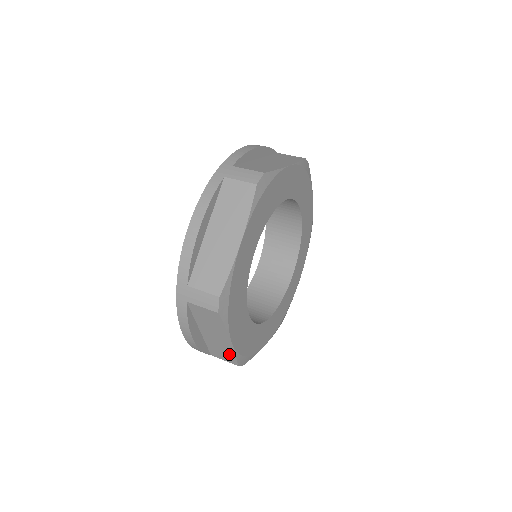
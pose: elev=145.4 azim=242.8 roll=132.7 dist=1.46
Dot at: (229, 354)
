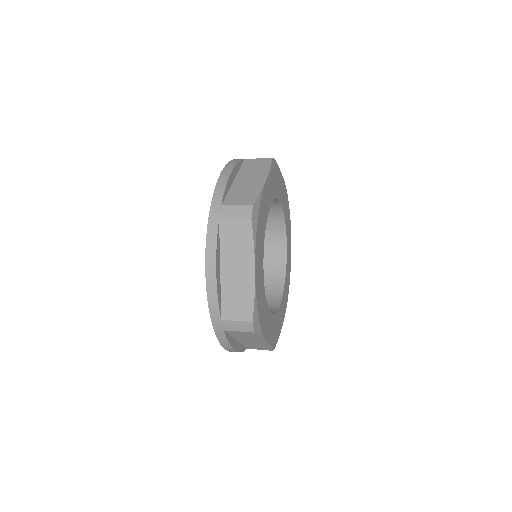
Dot at: (264, 347)
